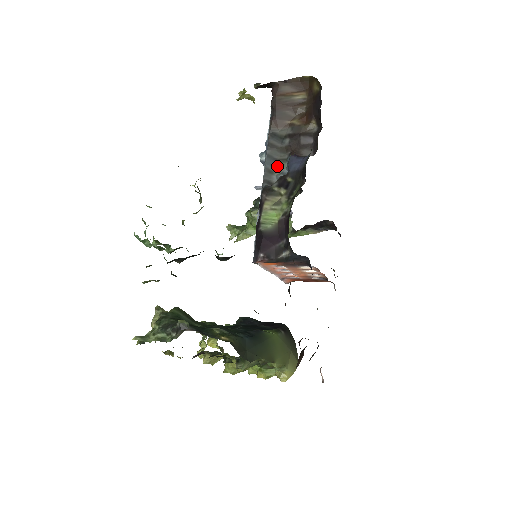
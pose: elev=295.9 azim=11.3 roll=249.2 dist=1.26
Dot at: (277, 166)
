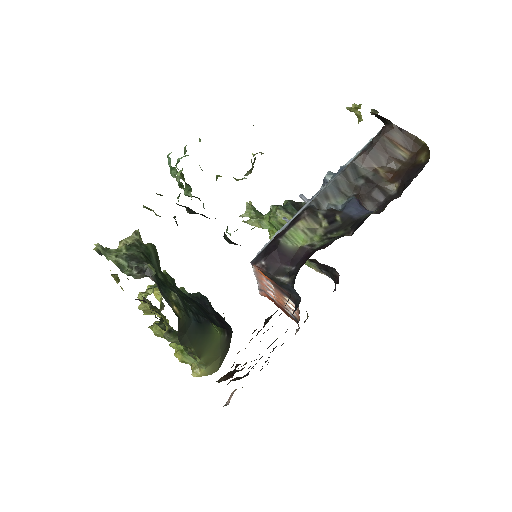
Dot at: (336, 196)
